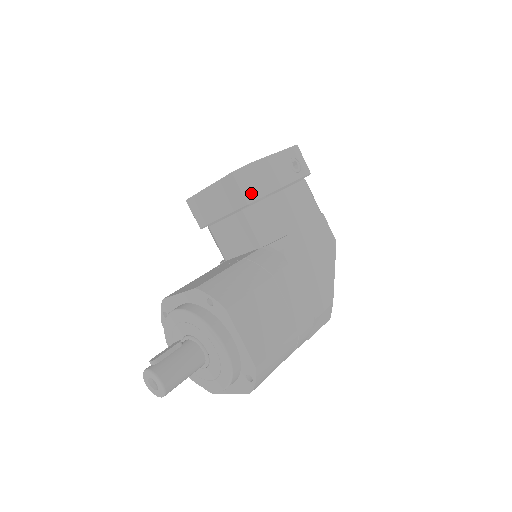
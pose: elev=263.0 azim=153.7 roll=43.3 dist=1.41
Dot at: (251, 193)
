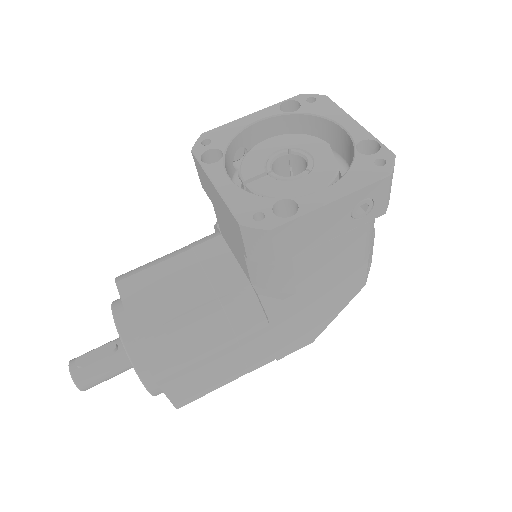
Dot at: (257, 255)
